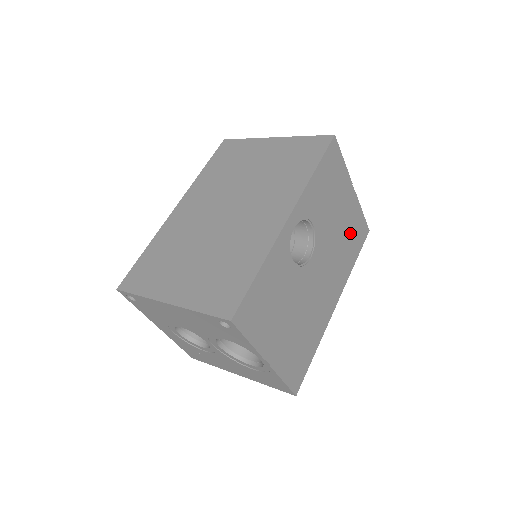
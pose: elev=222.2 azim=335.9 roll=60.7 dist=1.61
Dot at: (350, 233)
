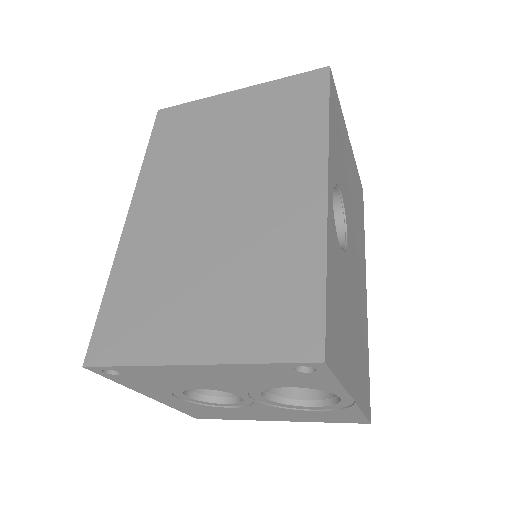
Dot at: (356, 196)
